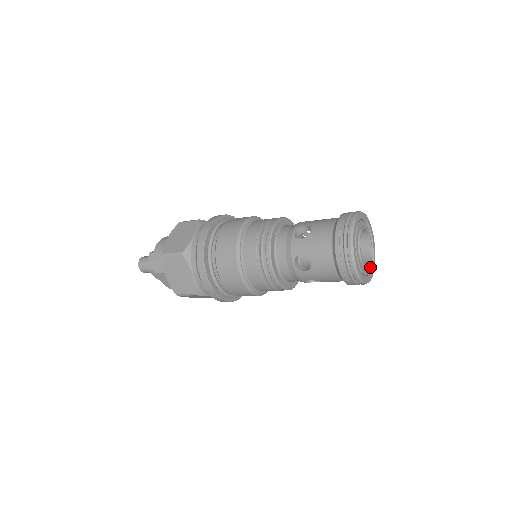
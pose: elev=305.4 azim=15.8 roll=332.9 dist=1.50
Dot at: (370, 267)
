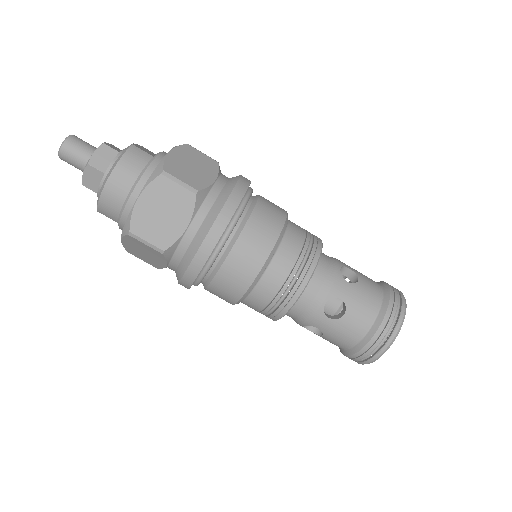
Dot at: occluded
